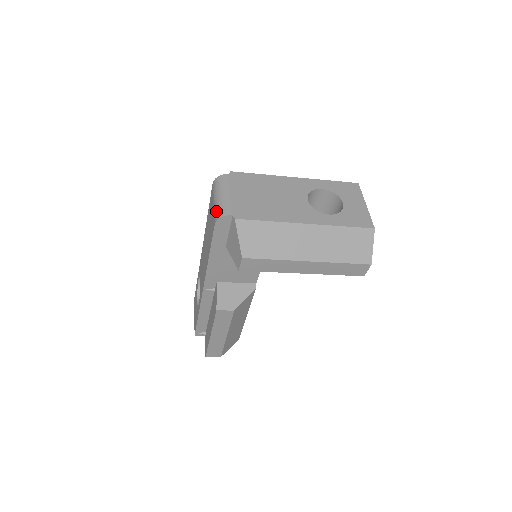
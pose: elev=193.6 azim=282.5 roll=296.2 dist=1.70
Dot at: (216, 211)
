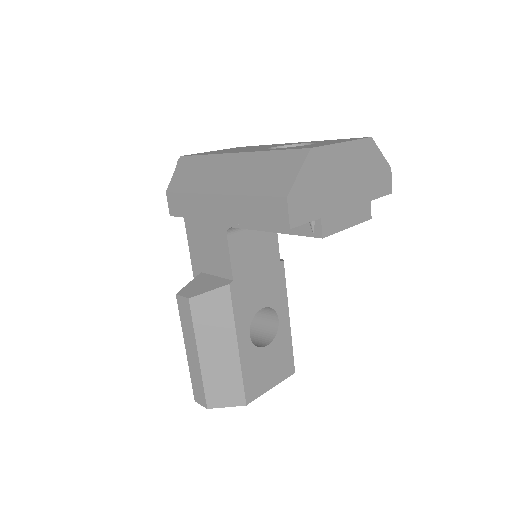
Dot at: occluded
